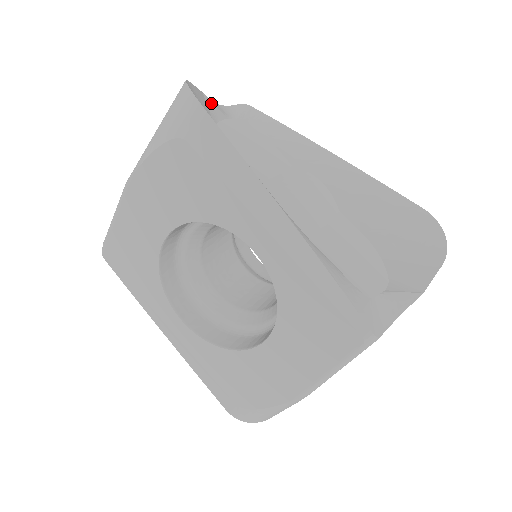
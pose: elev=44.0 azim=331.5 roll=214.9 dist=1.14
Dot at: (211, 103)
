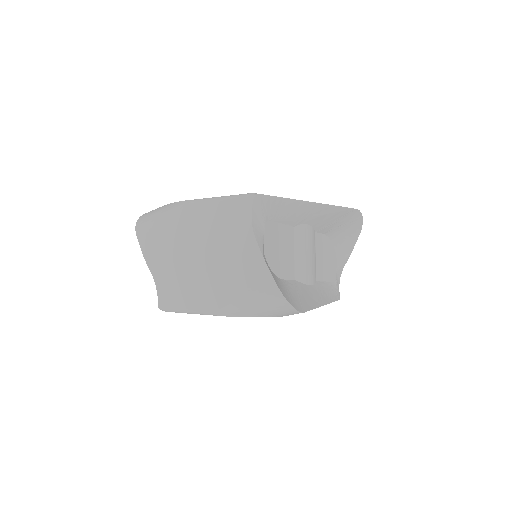
Dot at: occluded
